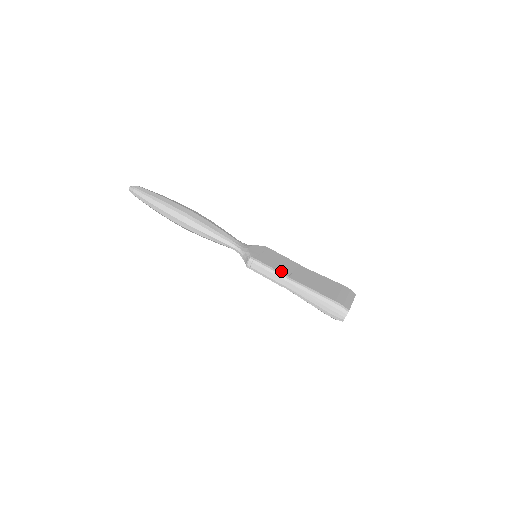
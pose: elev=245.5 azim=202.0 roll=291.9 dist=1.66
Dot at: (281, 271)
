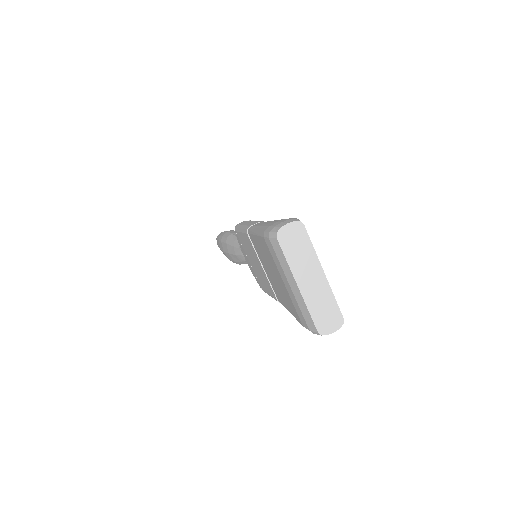
Dot at: occluded
